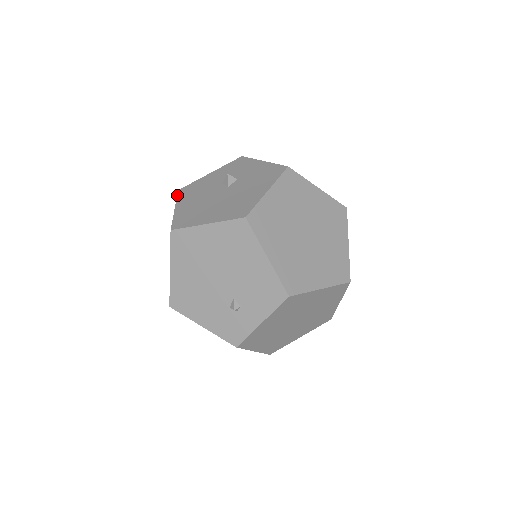
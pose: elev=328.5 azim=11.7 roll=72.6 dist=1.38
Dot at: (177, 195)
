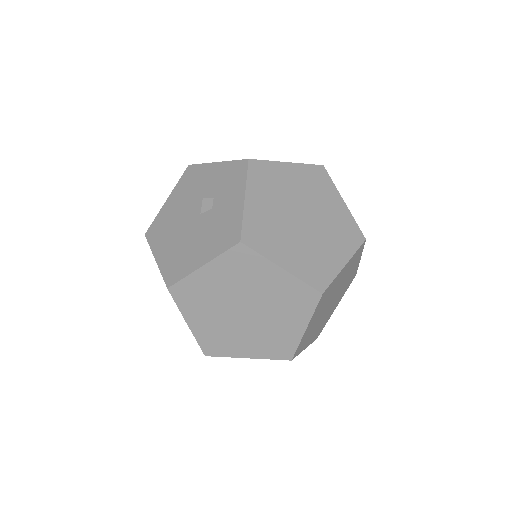
Dot at: (182, 175)
